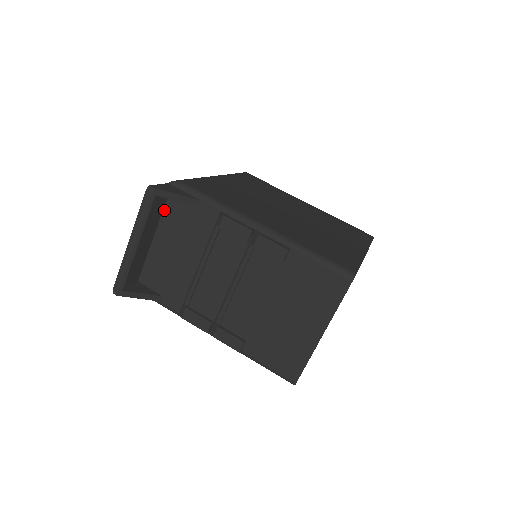
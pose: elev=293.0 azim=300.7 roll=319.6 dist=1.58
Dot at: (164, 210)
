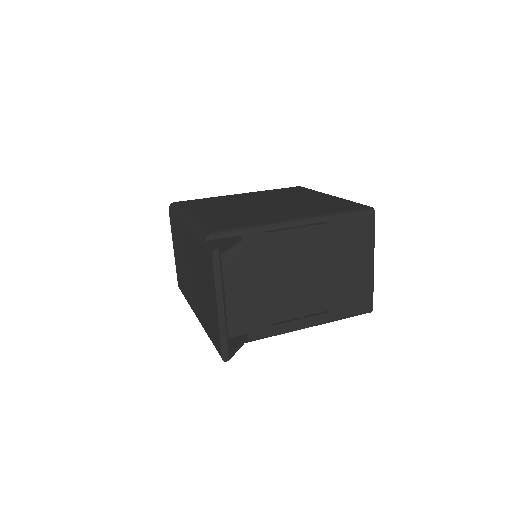
Dot at: occluded
